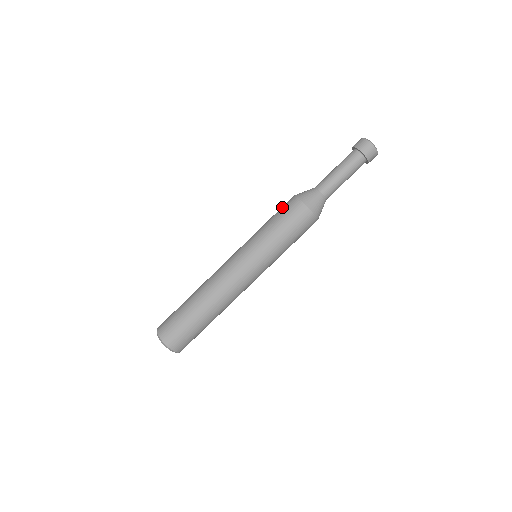
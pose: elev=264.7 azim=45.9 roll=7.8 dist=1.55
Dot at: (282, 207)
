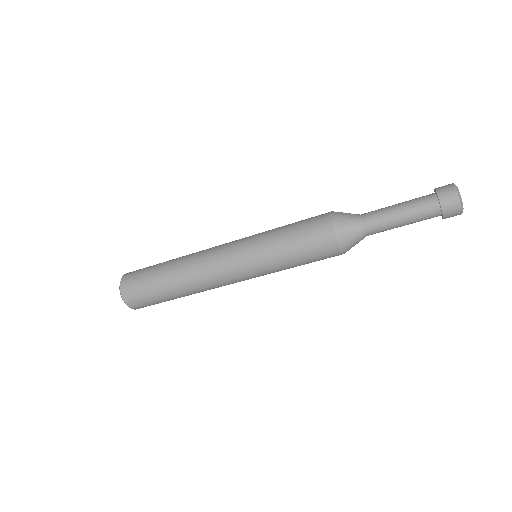
Dot at: (311, 232)
